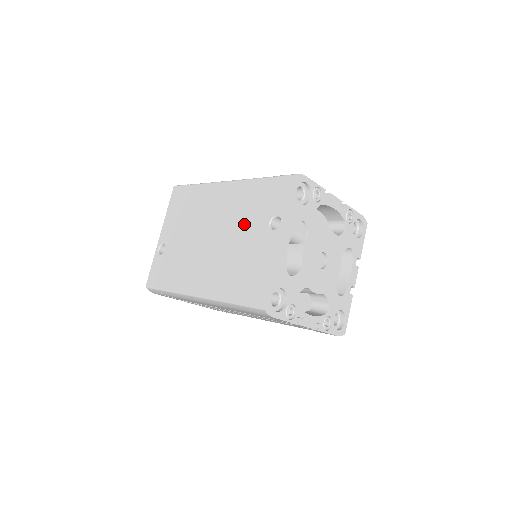
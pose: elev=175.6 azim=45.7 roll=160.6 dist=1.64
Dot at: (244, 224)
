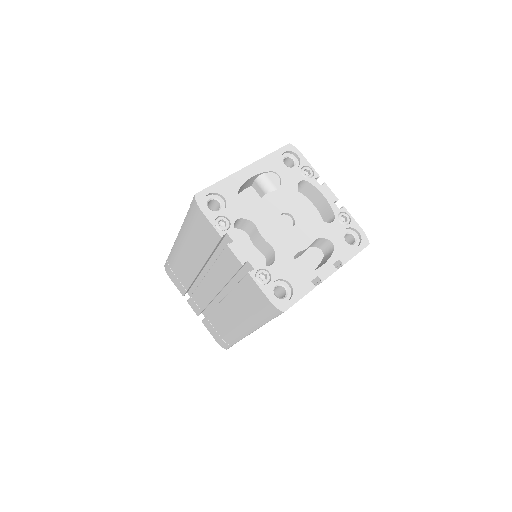
Dot at: occluded
